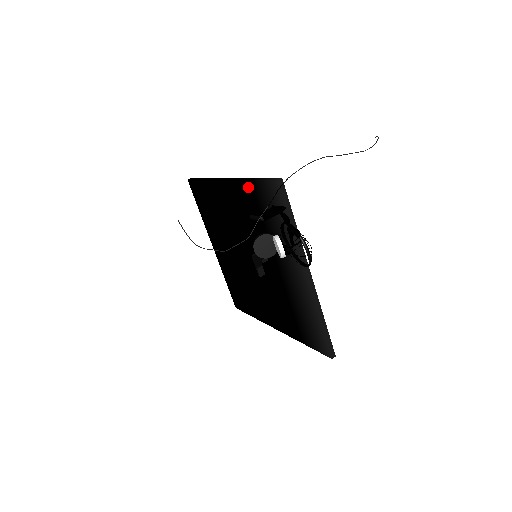
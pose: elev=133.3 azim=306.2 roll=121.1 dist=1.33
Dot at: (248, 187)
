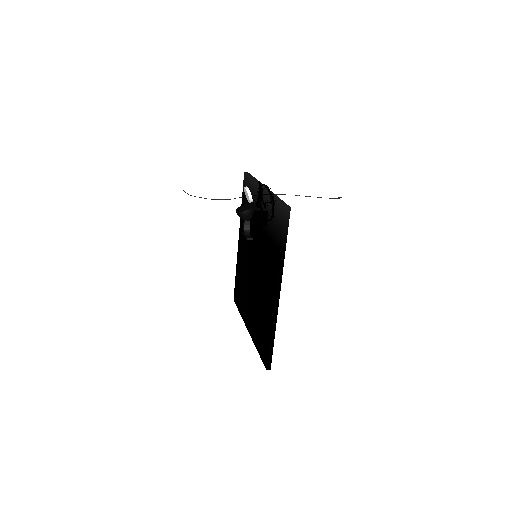
Dot at: occluded
